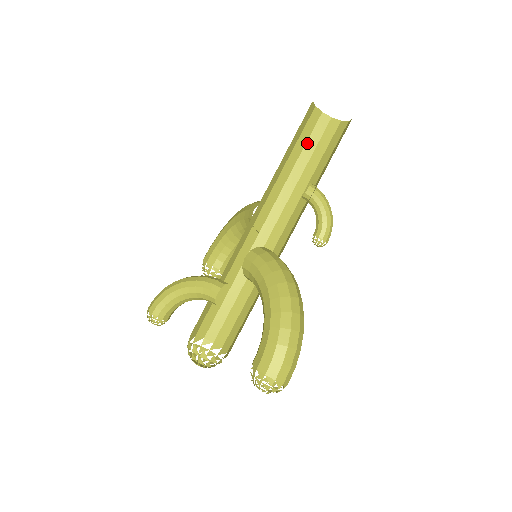
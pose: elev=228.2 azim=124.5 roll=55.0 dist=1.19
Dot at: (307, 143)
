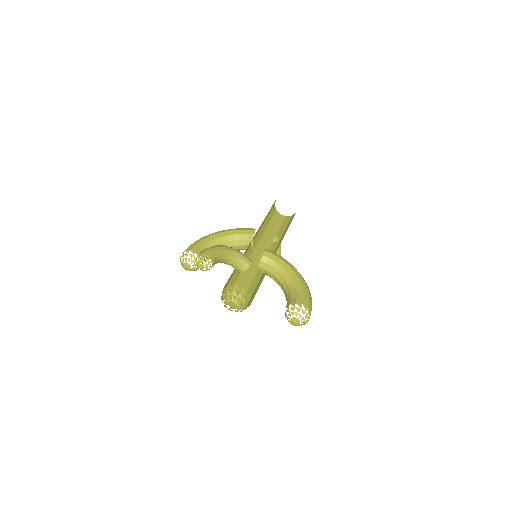
Dot at: (269, 214)
